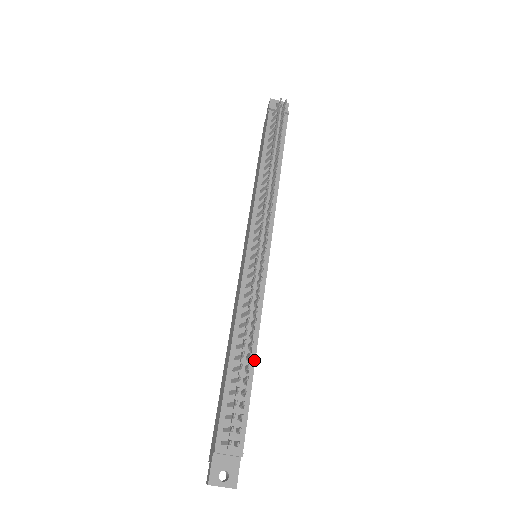
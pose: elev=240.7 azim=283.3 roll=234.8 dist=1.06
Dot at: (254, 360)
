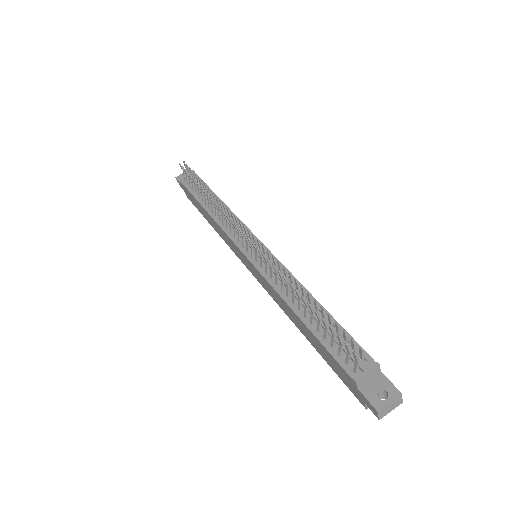
Dot at: (320, 305)
